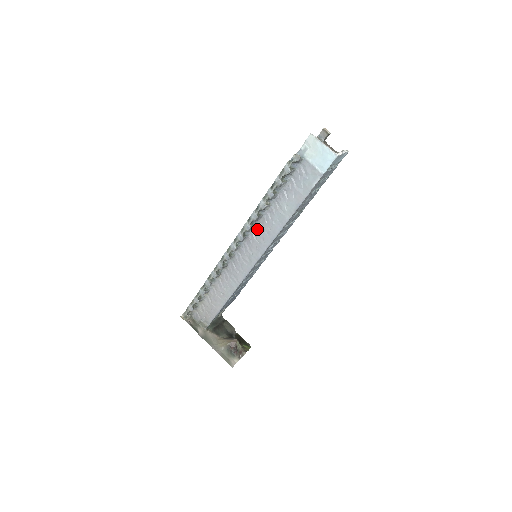
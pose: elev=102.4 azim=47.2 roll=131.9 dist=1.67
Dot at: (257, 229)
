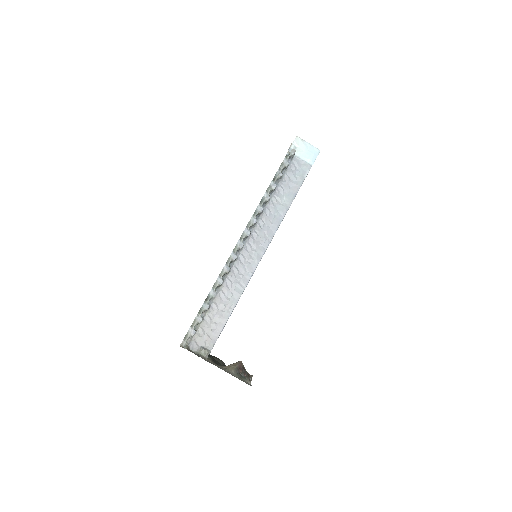
Dot at: (258, 225)
